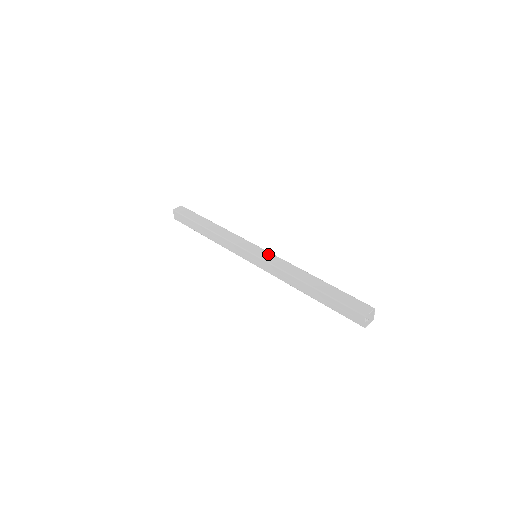
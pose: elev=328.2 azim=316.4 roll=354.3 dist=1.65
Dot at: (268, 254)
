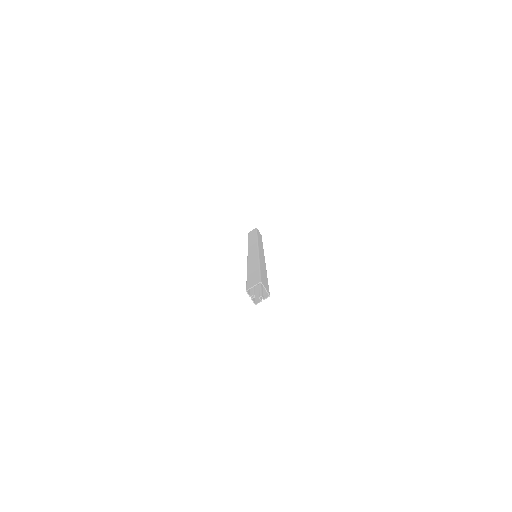
Dot at: (255, 251)
